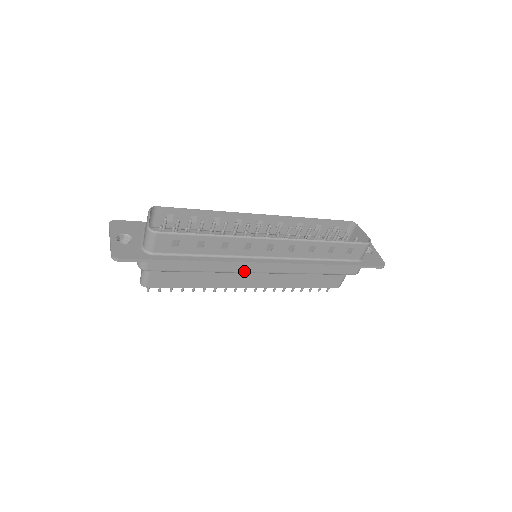
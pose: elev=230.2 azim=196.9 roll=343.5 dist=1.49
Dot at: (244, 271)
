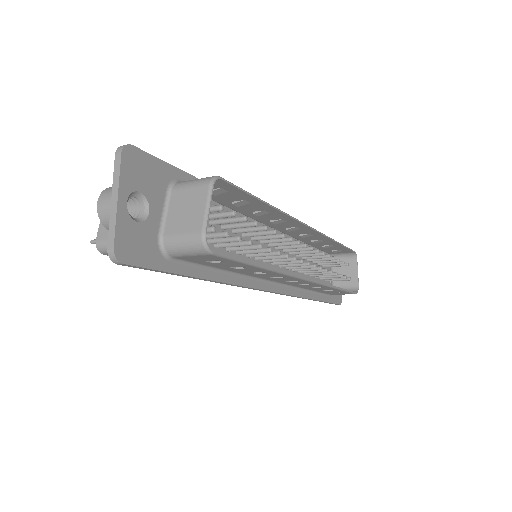
Dot at: occluded
